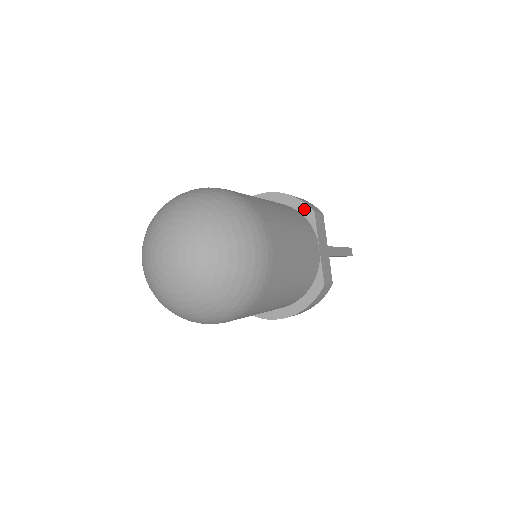
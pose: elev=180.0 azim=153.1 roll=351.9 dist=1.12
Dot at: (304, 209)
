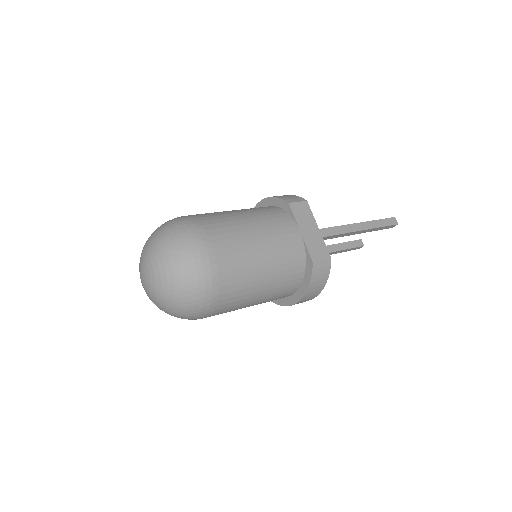
Dot at: (282, 204)
